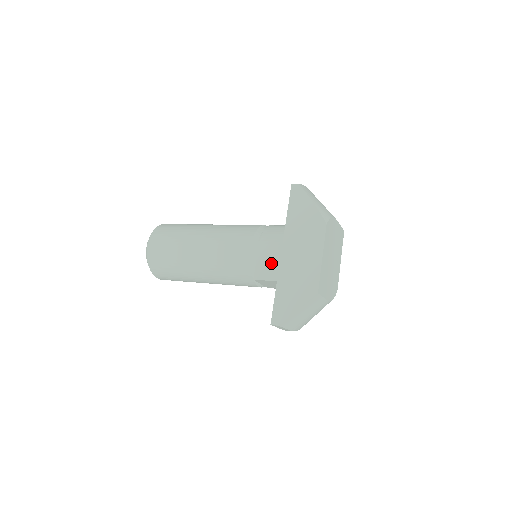
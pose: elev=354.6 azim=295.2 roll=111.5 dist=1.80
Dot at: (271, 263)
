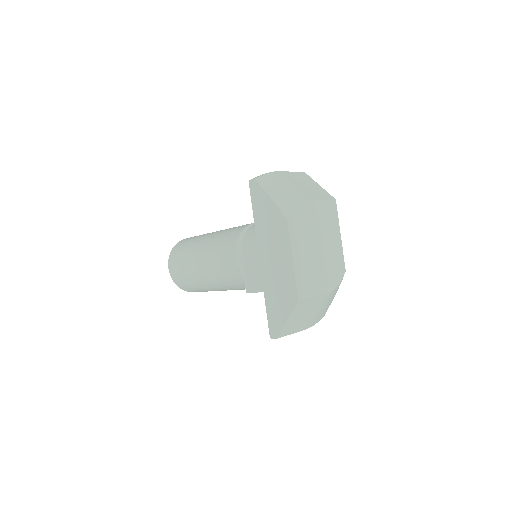
Dot at: (254, 273)
